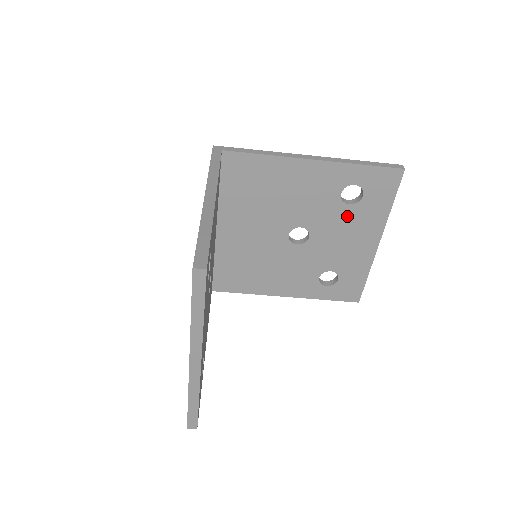
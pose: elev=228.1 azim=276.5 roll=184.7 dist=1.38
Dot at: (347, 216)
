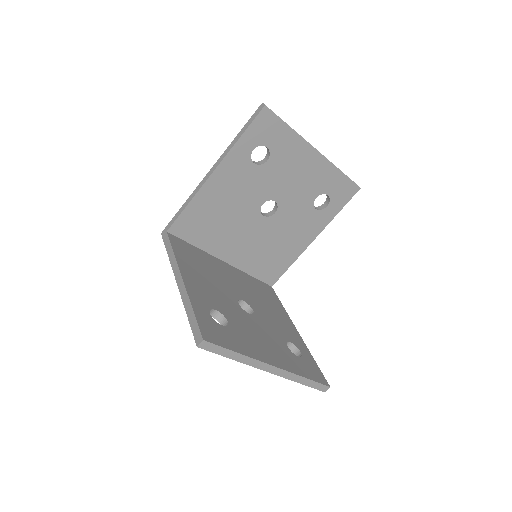
Dot at: (276, 166)
